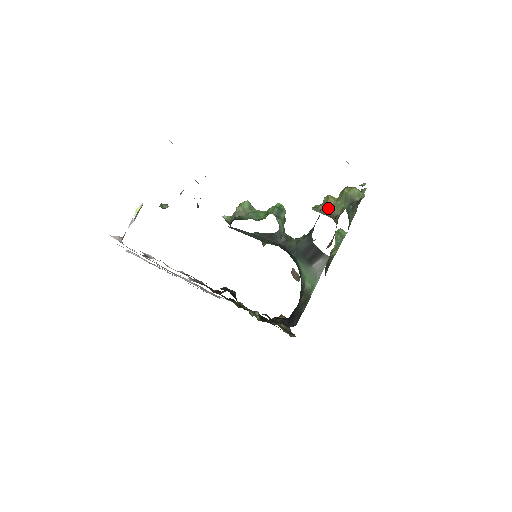
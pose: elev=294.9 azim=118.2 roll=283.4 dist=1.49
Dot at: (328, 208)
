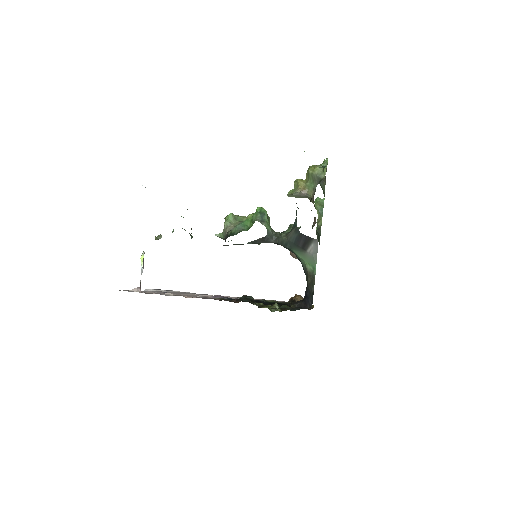
Dot at: (301, 192)
